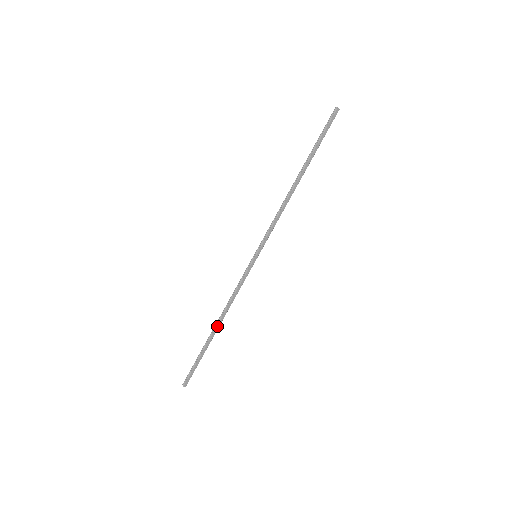
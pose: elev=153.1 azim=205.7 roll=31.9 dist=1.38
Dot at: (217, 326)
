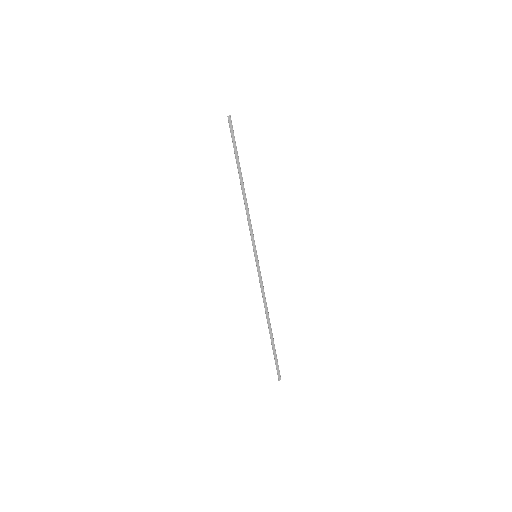
Dot at: (268, 323)
